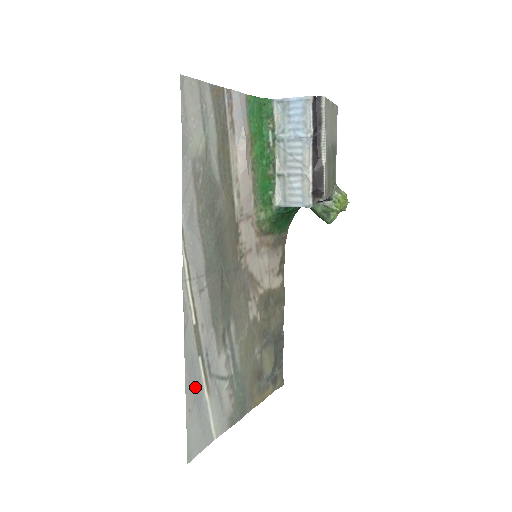
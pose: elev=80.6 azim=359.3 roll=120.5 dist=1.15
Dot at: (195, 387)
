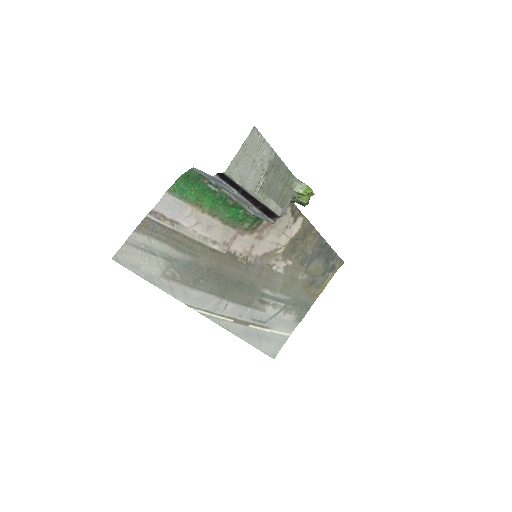
Dot at: (256, 336)
